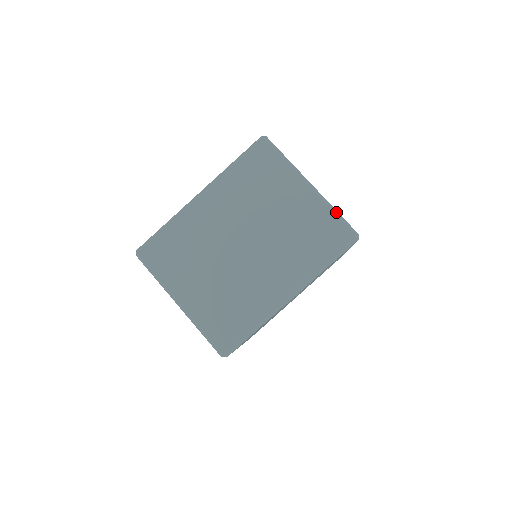
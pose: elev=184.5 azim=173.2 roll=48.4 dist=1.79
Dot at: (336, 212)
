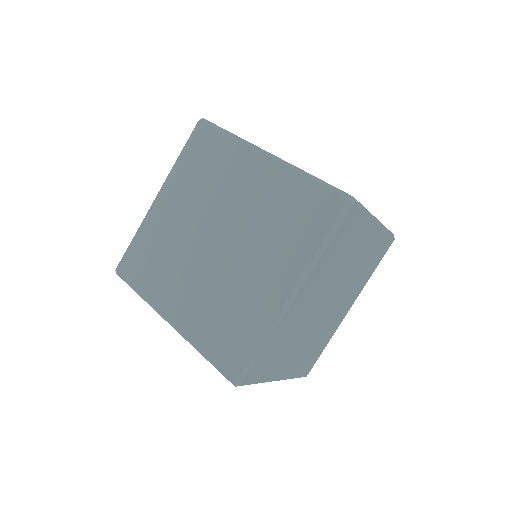
Dot at: (387, 230)
